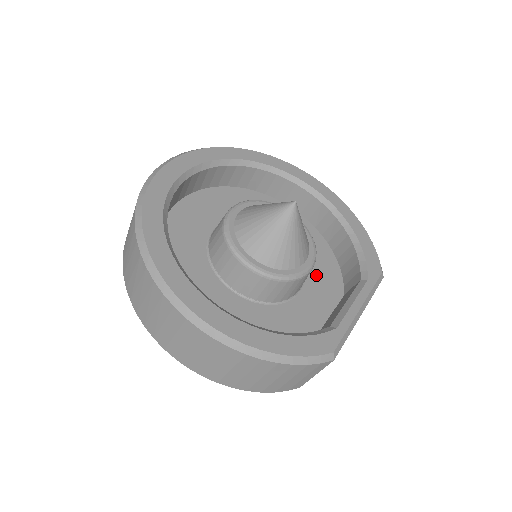
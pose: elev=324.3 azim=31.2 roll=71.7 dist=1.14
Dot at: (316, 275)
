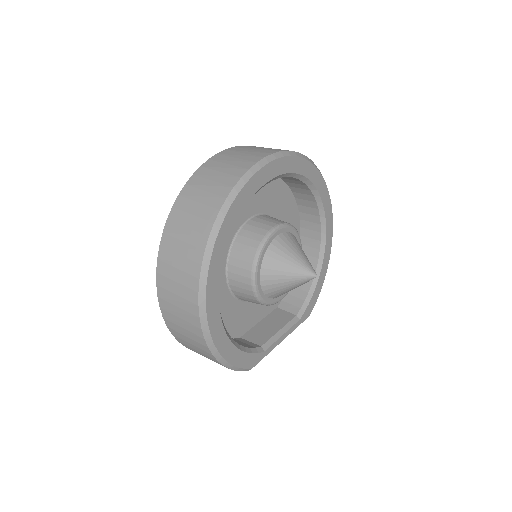
Dot at: occluded
